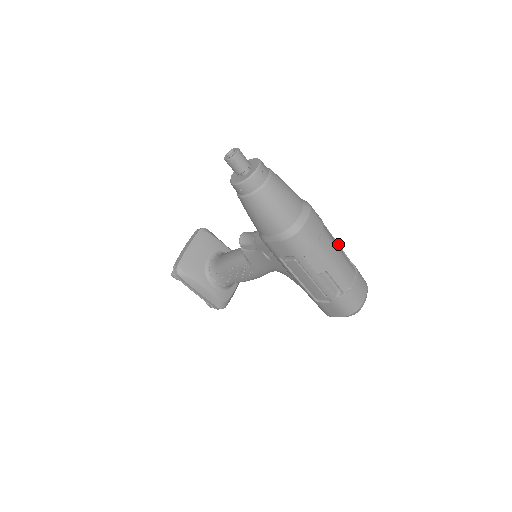
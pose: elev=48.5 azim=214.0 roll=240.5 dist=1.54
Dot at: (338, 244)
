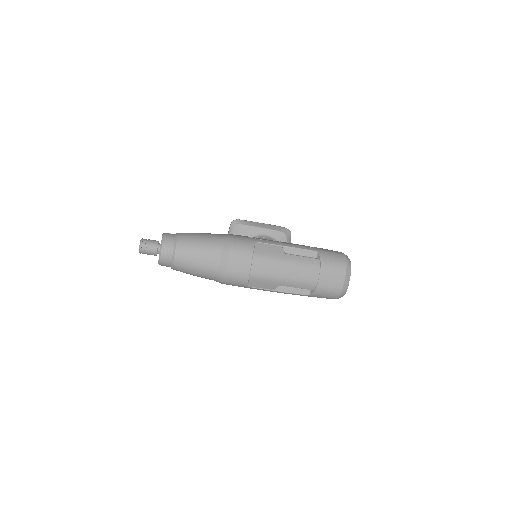
Dot at: (291, 247)
